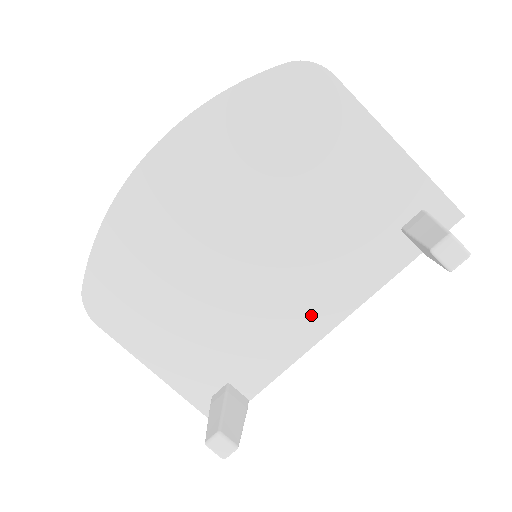
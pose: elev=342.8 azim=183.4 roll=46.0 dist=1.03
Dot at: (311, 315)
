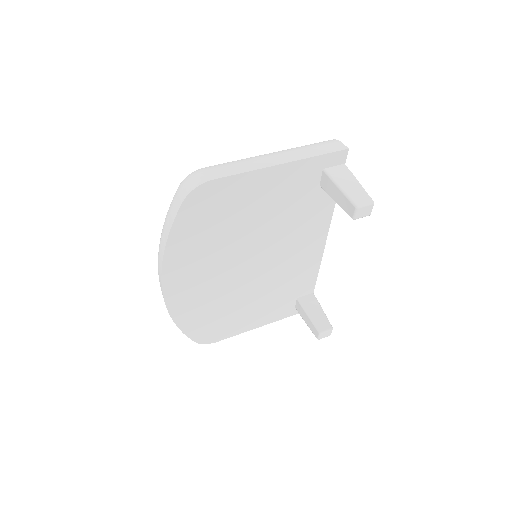
Dot at: (310, 250)
